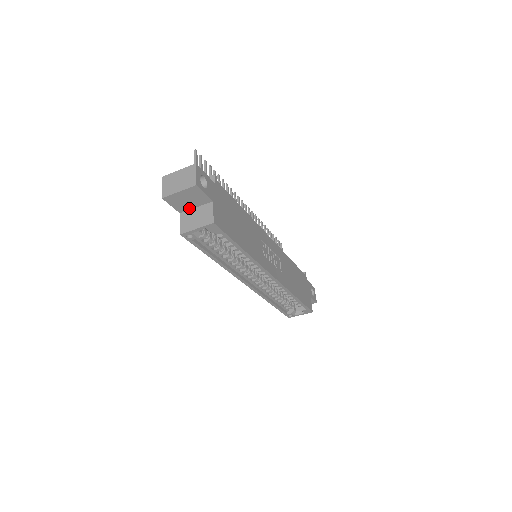
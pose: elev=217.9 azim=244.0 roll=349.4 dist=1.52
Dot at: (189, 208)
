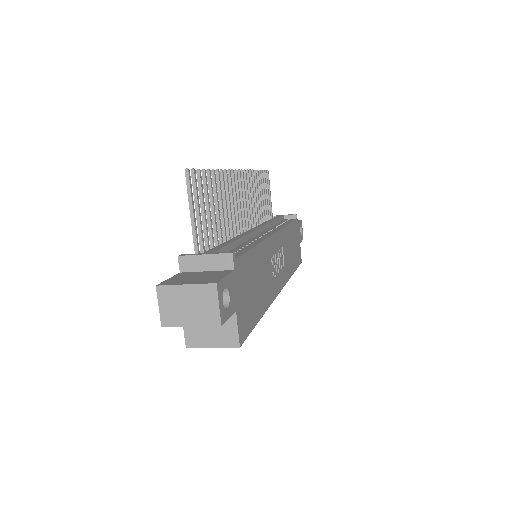
Dot at: occluded
